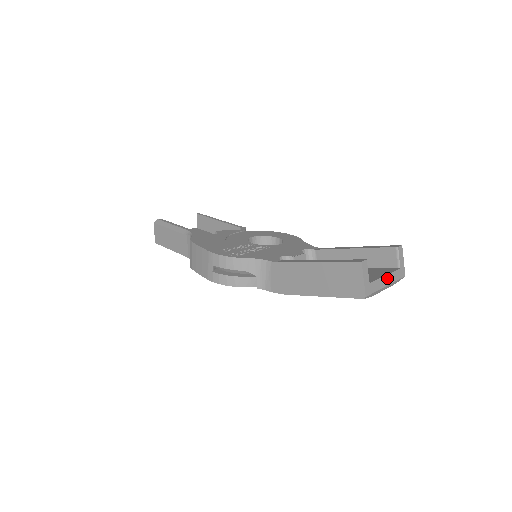
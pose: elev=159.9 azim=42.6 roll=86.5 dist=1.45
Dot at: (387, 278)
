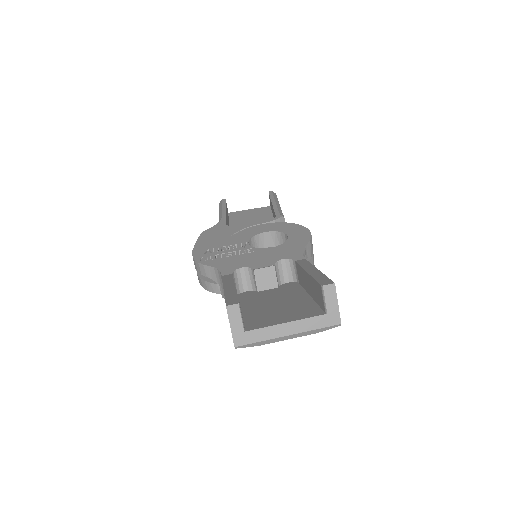
Dot at: (290, 326)
